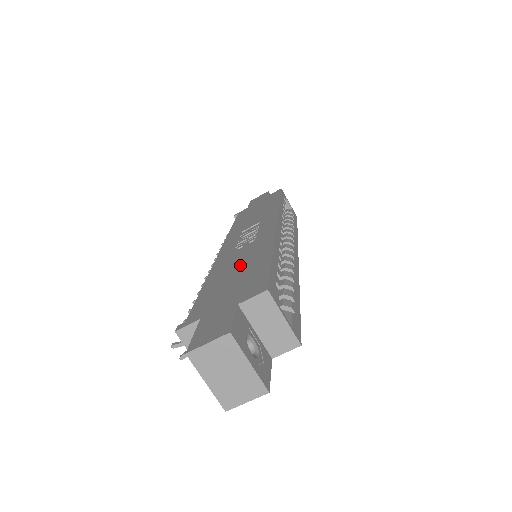
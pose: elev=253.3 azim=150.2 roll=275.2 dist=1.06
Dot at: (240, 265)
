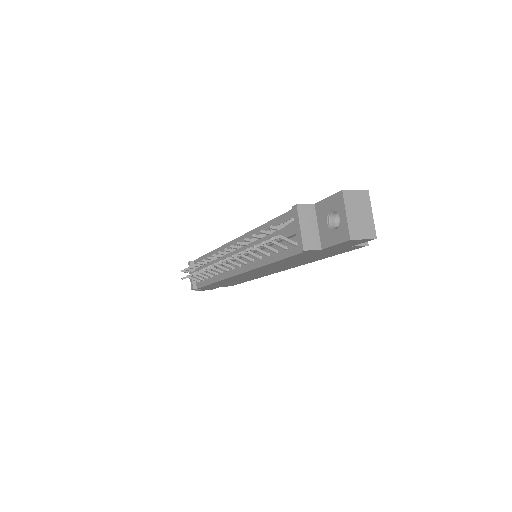
Dot at: occluded
